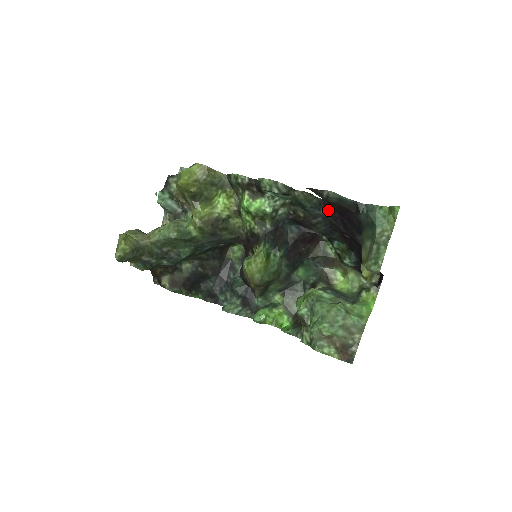
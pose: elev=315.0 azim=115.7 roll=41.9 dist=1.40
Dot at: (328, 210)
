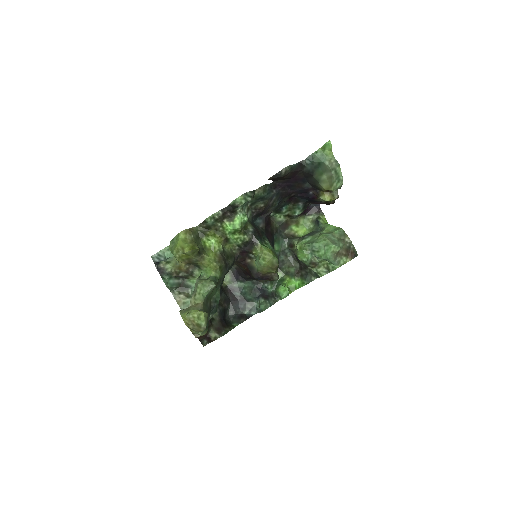
Dot at: (277, 187)
